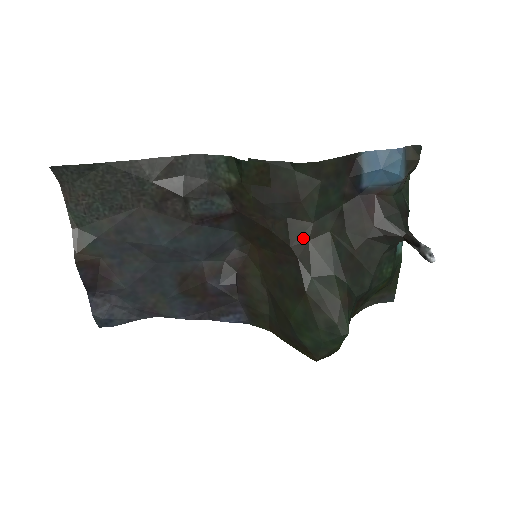
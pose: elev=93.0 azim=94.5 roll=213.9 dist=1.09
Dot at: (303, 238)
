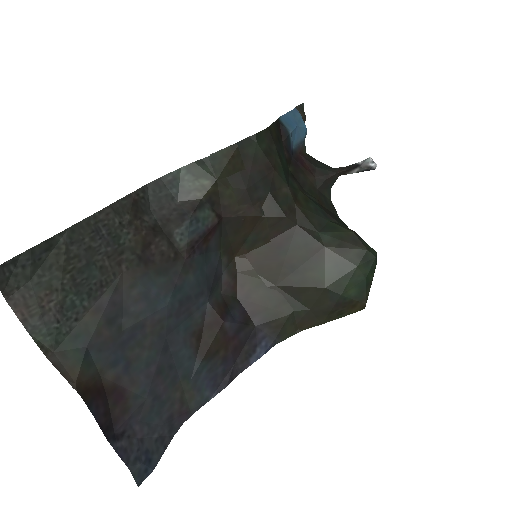
Dot at: (290, 204)
